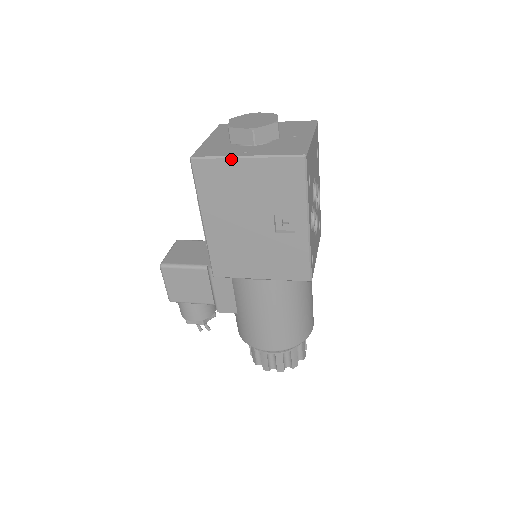
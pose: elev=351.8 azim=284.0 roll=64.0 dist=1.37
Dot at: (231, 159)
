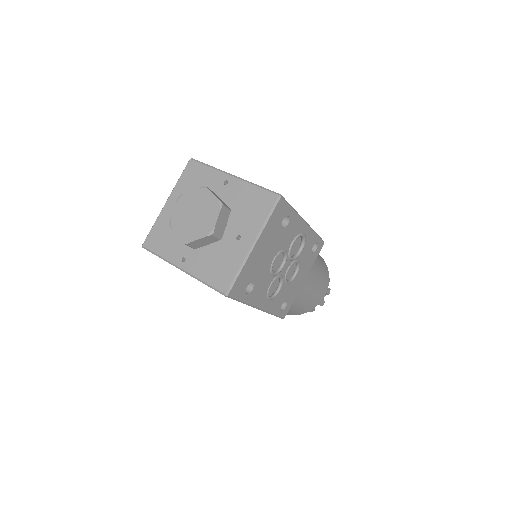
Dot at: (171, 264)
